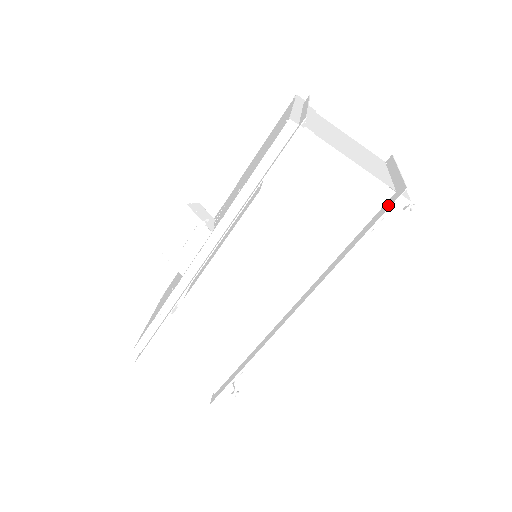
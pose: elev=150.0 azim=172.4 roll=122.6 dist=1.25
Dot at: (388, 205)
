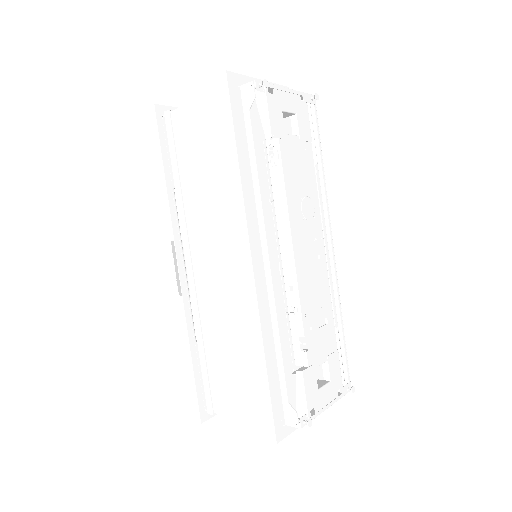
Dot at: (232, 97)
